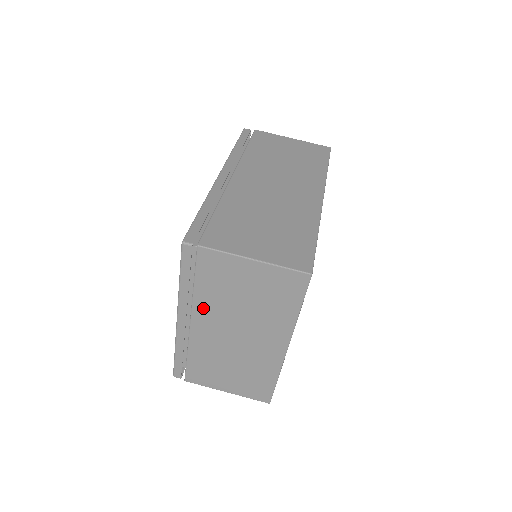
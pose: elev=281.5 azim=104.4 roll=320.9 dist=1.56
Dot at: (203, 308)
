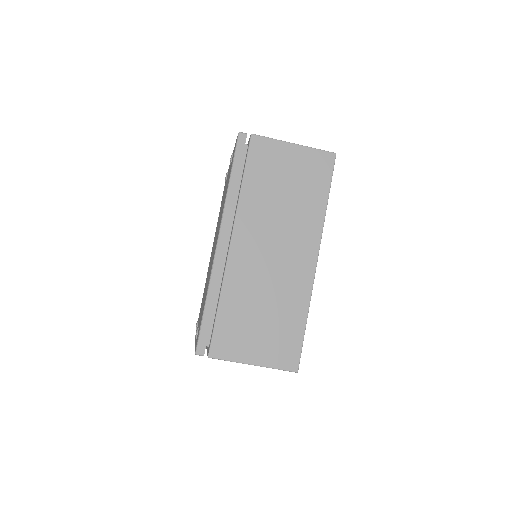
Dot at: occluded
